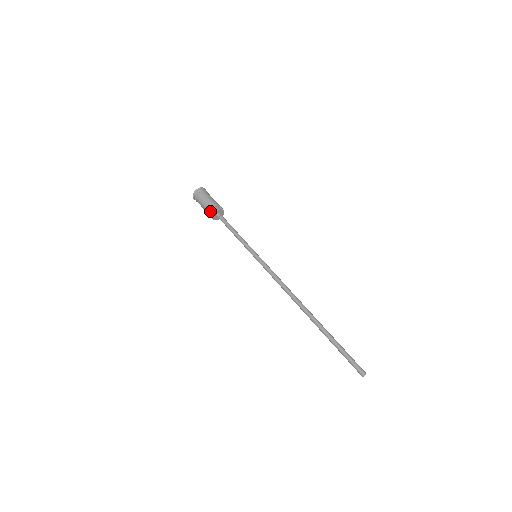
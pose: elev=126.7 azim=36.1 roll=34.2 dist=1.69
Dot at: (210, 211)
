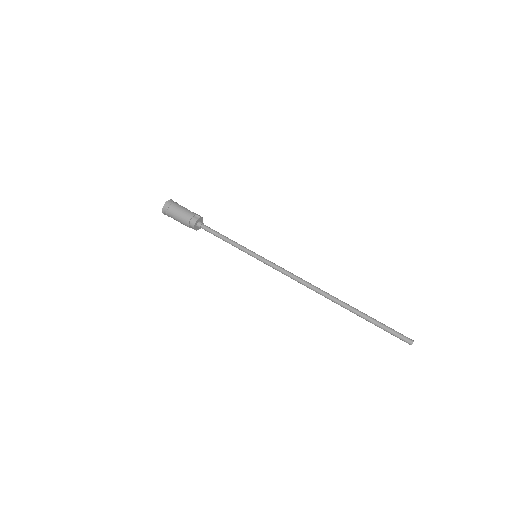
Dot at: (188, 225)
